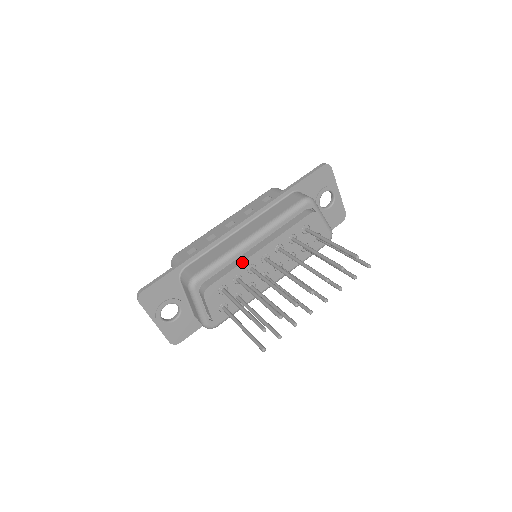
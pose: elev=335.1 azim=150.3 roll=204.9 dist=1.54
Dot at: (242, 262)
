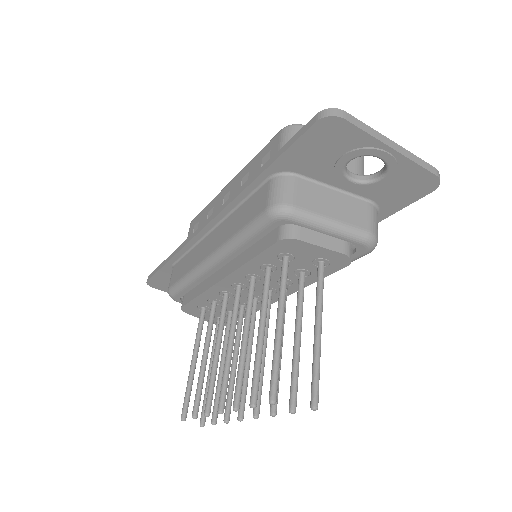
Dot at: (205, 290)
